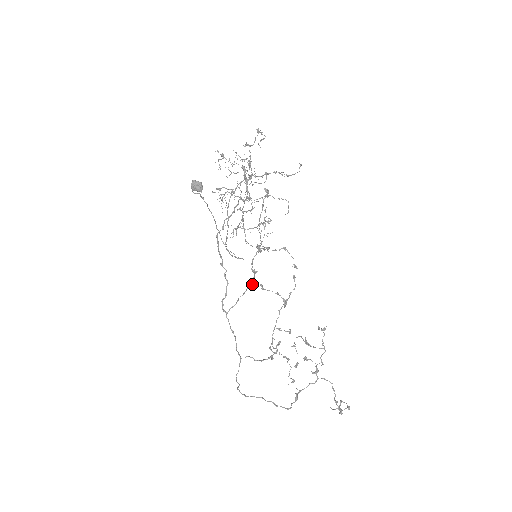
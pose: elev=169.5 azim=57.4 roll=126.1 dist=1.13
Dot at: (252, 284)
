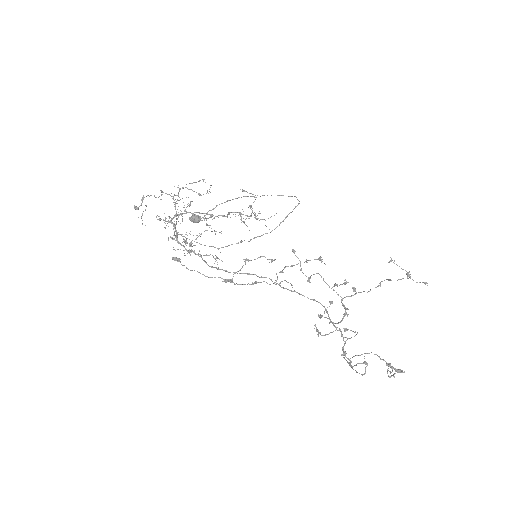
Dot at: (269, 284)
